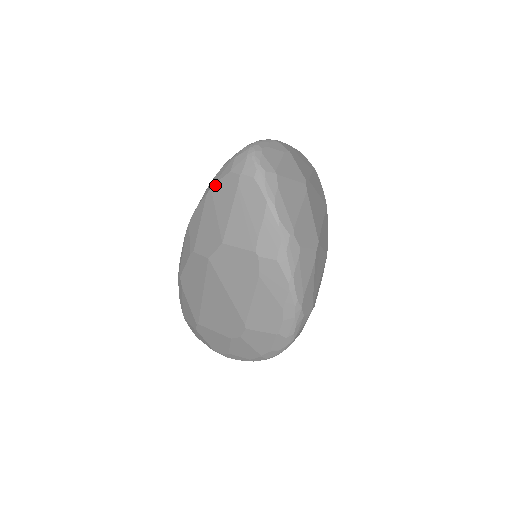
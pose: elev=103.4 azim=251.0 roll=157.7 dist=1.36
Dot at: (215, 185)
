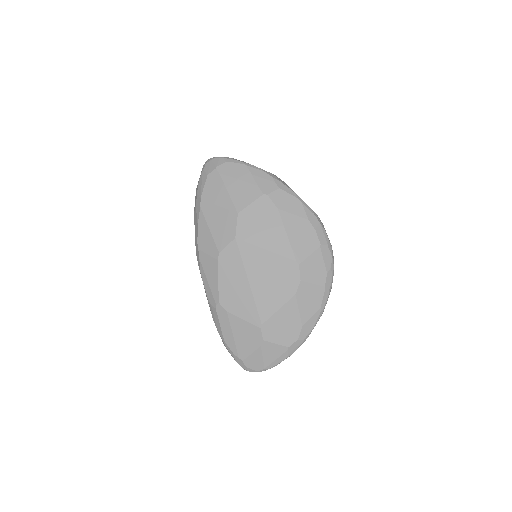
Dot at: (203, 194)
